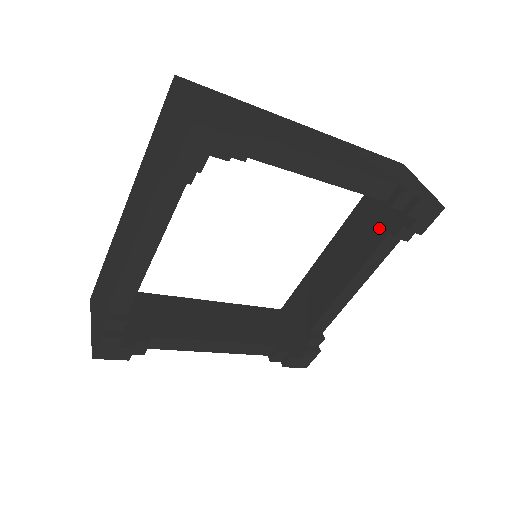
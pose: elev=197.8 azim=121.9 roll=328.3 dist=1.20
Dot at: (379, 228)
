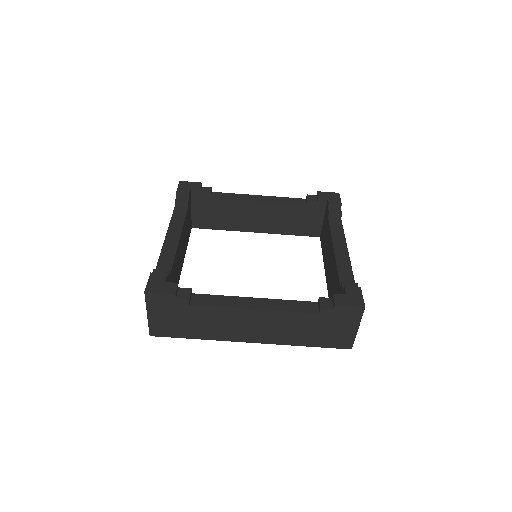
Dot at: (327, 227)
